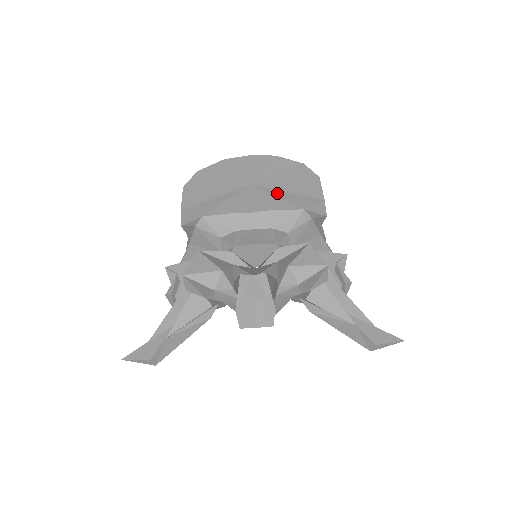
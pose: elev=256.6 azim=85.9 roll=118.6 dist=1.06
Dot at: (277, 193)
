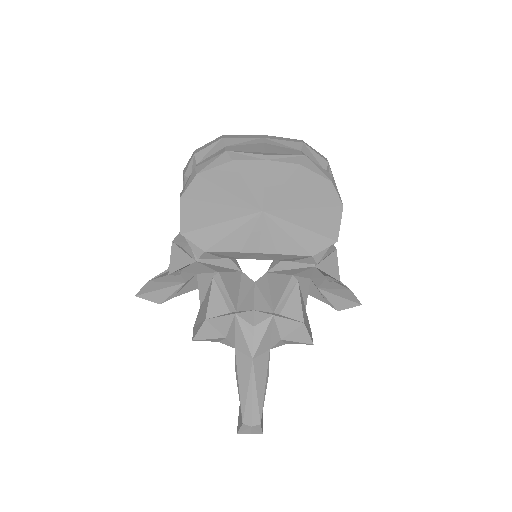
Dot at: (289, 229)
